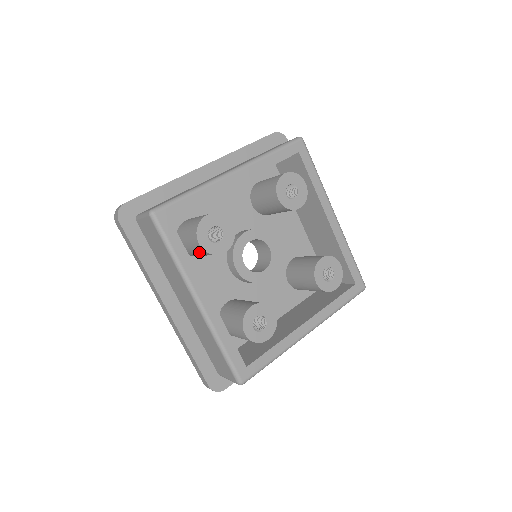
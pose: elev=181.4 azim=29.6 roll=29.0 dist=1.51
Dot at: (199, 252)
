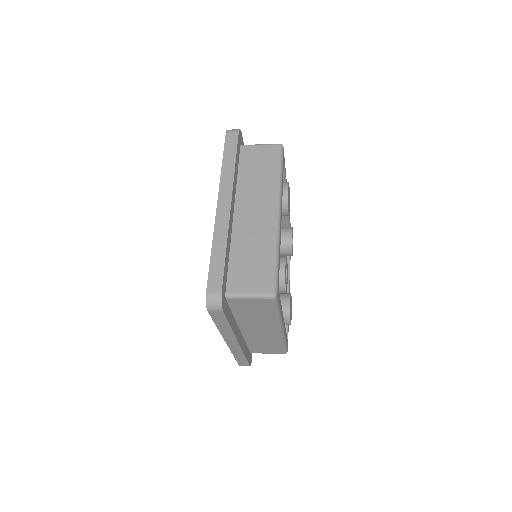
Dot at: occluded
